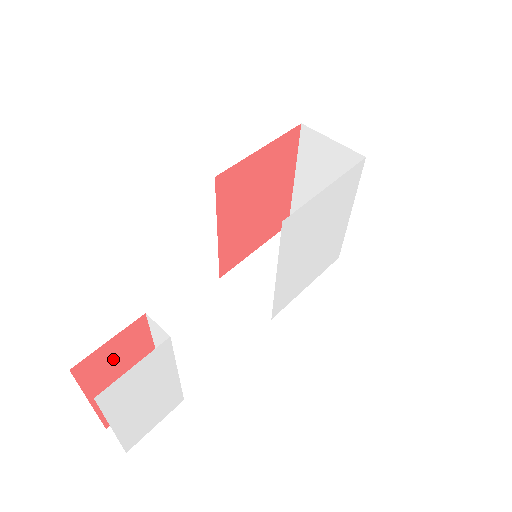
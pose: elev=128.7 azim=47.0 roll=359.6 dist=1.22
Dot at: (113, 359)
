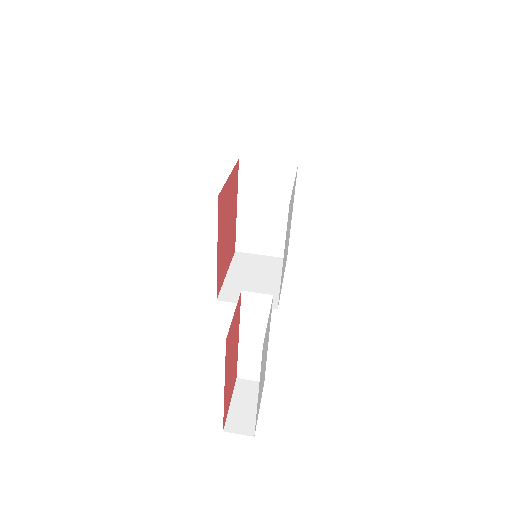
Dot at: (232, 338)
